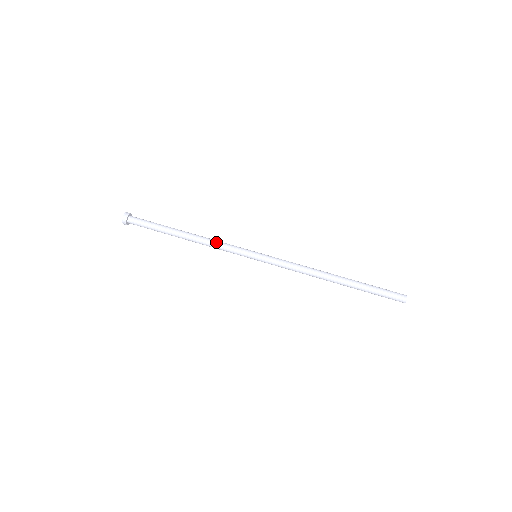
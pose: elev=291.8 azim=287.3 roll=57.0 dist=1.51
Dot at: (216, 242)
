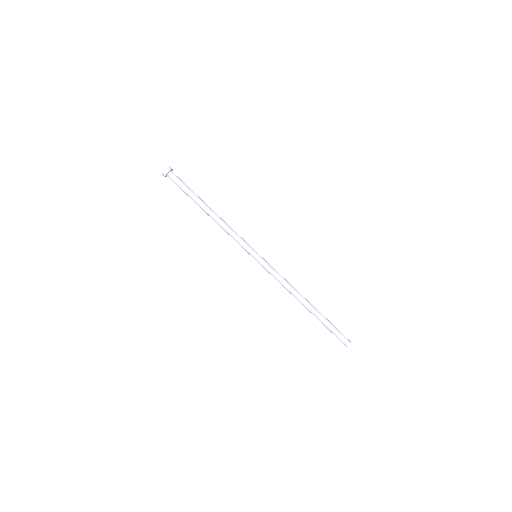
Dot at: (232, 229)
